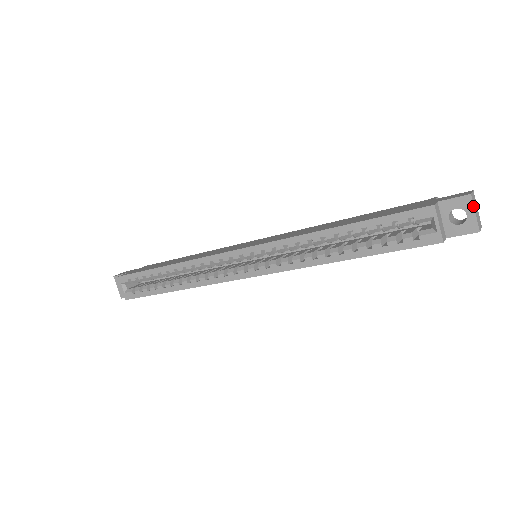
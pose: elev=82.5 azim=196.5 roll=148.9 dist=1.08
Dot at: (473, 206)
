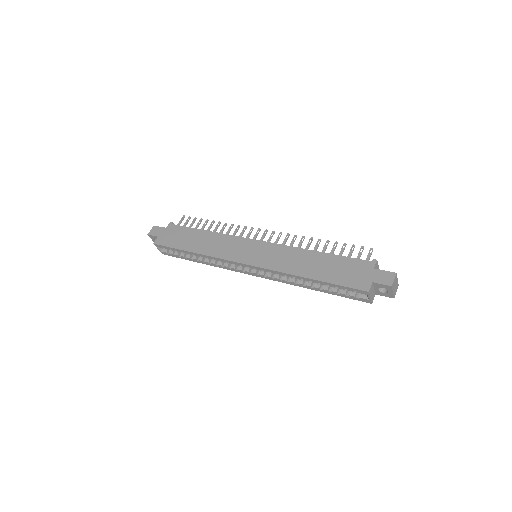
Dot at: (392, 290)
